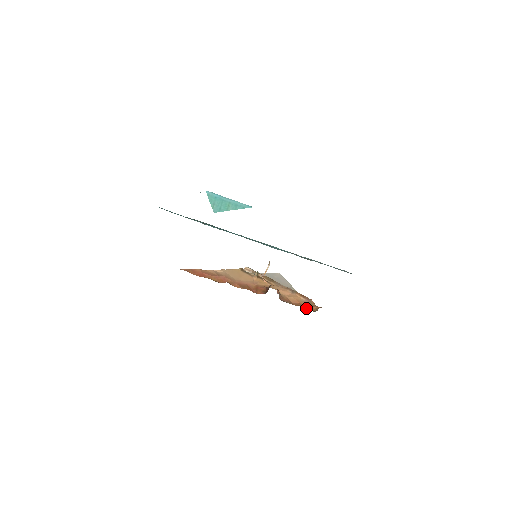
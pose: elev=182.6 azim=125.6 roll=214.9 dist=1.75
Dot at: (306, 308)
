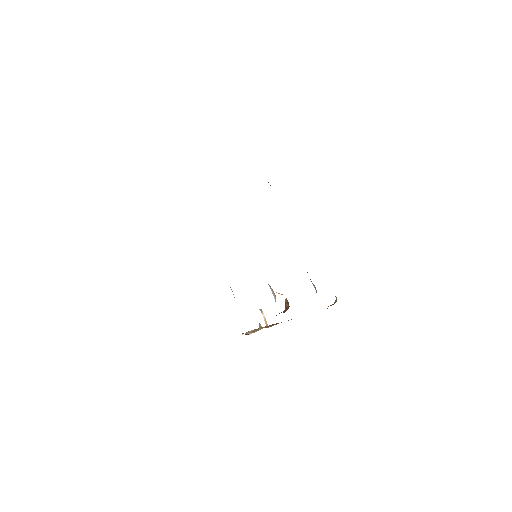
Dot at: occluded
